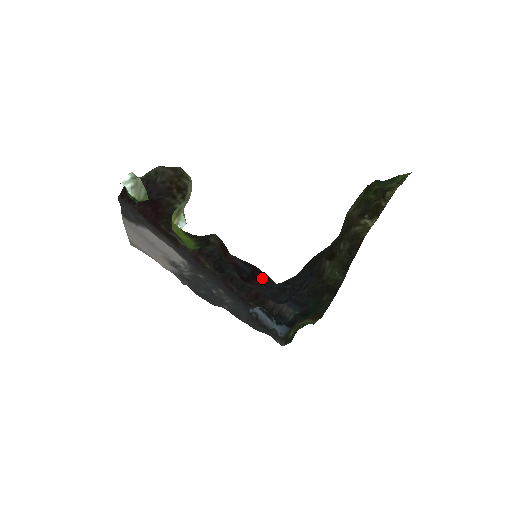
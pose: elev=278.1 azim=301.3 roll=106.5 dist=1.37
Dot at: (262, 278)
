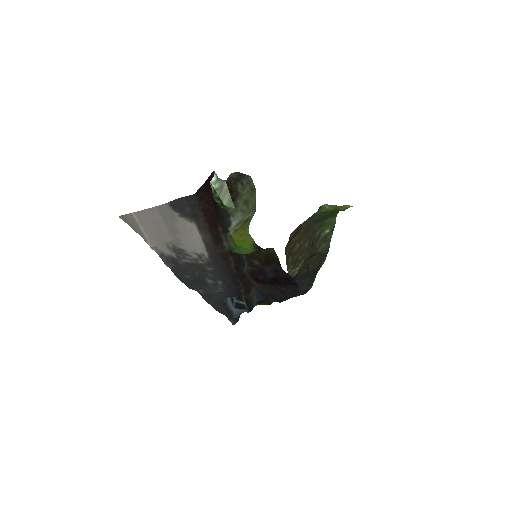
Dot at: (290, 287)
